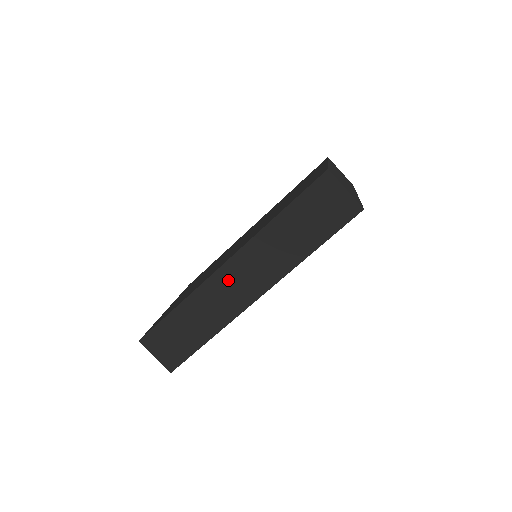
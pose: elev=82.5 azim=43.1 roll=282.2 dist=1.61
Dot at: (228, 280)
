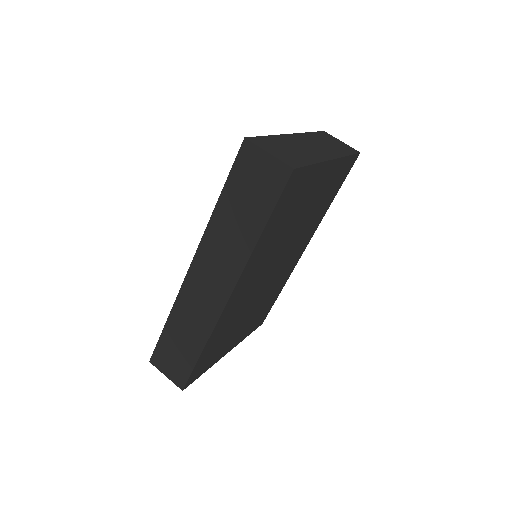
Dot at: (198, 284)
